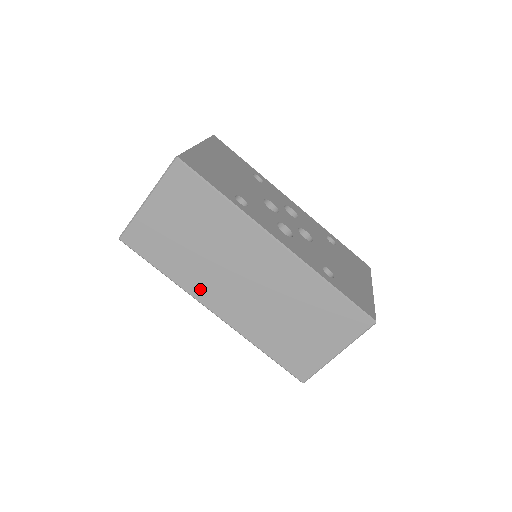
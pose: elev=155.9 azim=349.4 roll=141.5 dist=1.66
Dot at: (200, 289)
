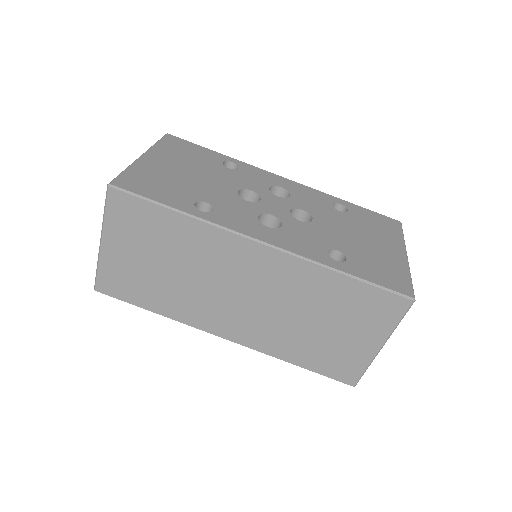
Dot at: (199, 318)
